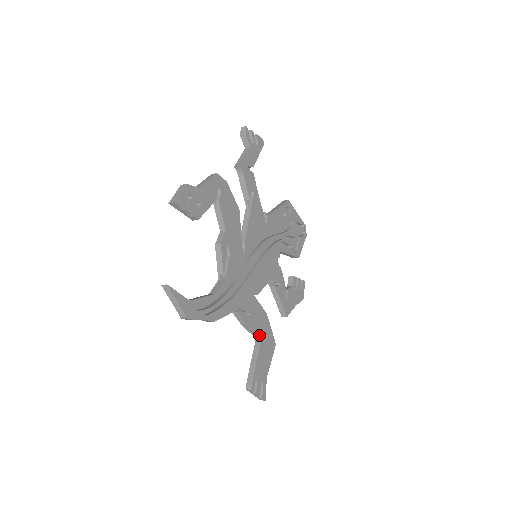
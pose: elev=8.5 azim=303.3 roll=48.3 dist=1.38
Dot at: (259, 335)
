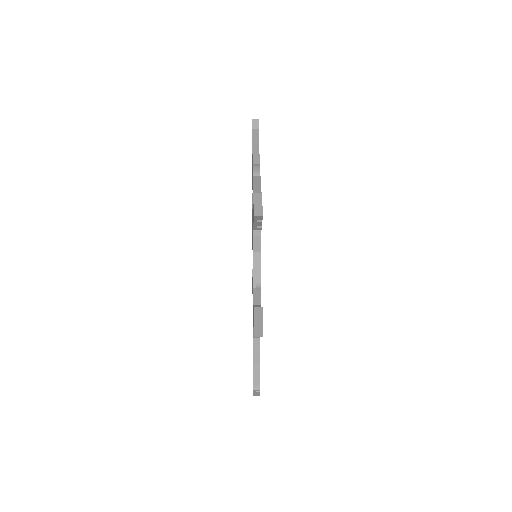
Dot at: occluded
